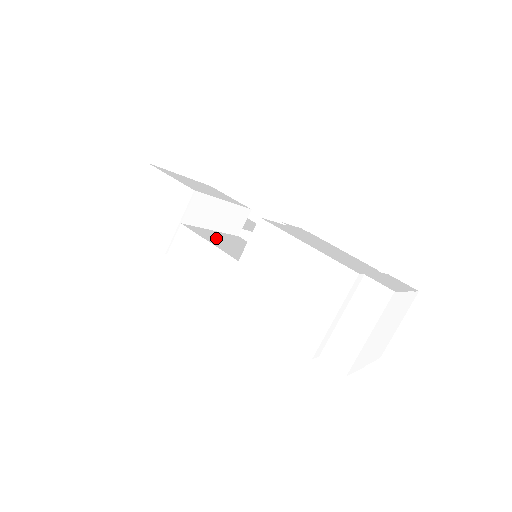
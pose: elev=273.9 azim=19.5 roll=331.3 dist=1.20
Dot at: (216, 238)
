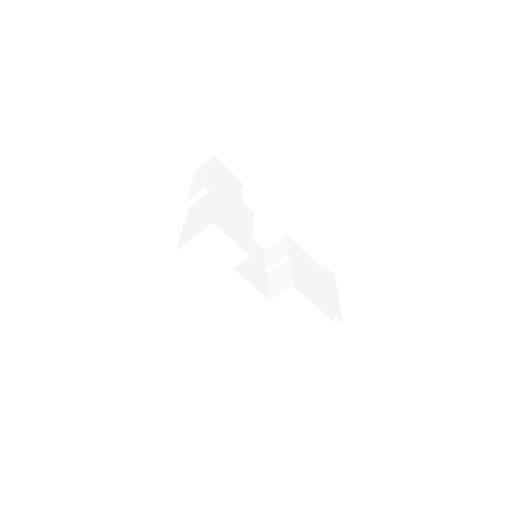
Dot at: (246, 265)
